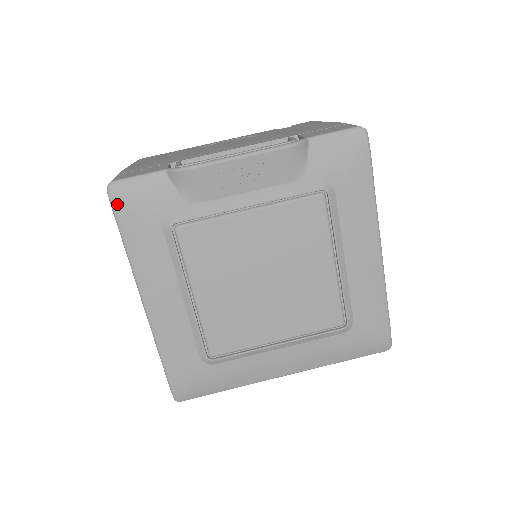
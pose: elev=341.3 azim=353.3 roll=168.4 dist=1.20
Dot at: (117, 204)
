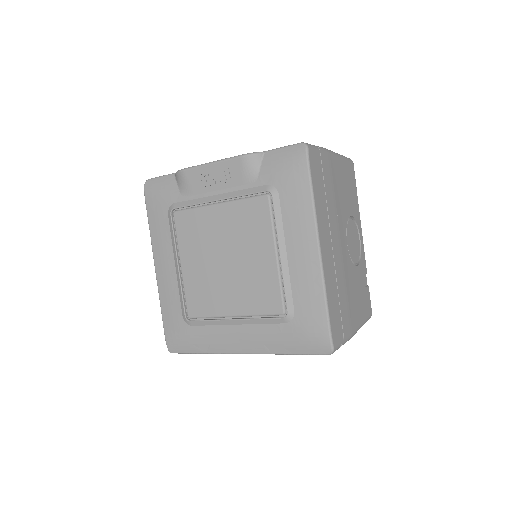
Dot at: (147, 194)
